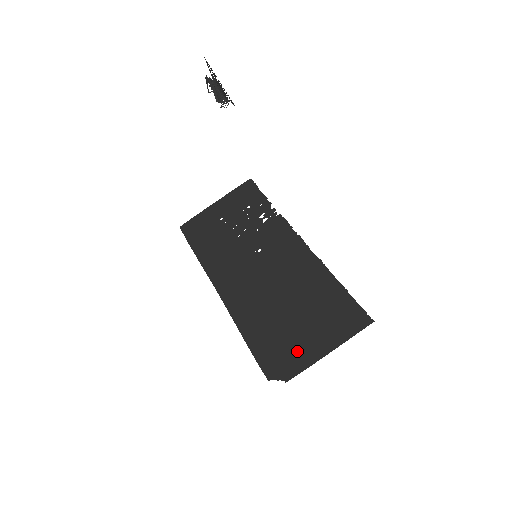
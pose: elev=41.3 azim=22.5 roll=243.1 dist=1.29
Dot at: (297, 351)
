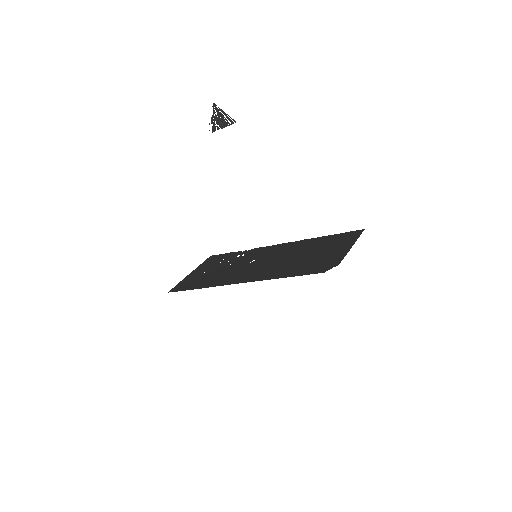
Dot at: (330, 257)
